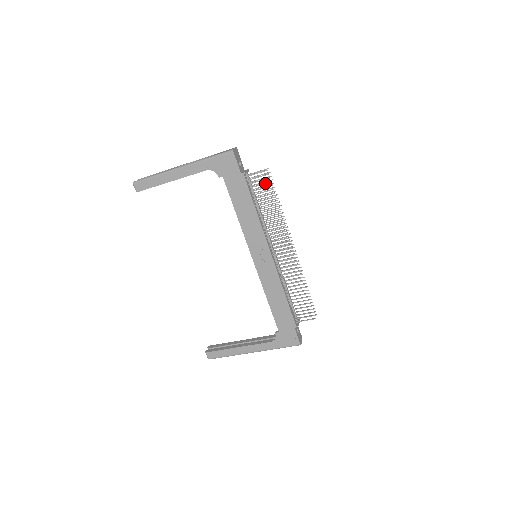
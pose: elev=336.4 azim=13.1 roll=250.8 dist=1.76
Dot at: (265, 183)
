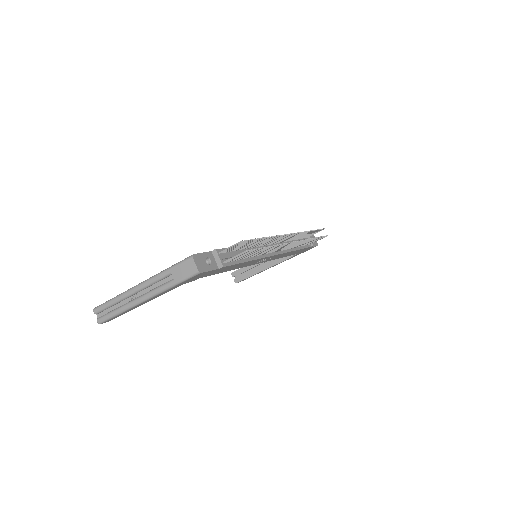
Dot at: (248, 253)
